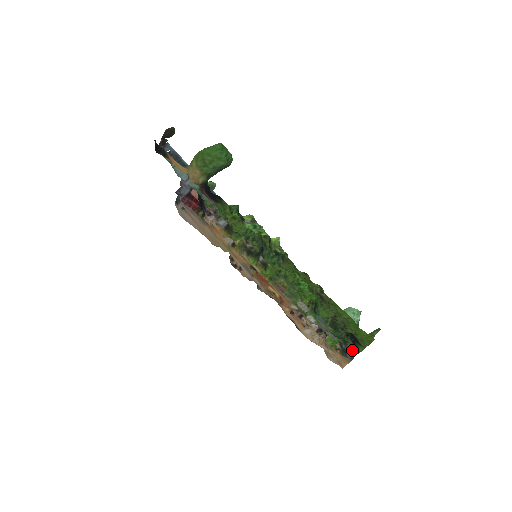
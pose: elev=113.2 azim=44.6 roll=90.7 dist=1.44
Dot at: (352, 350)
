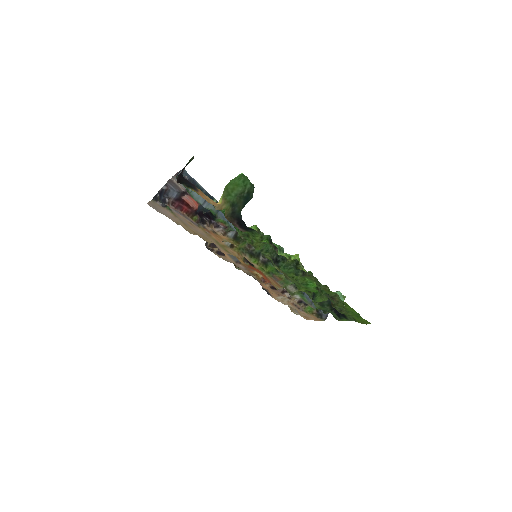
Dot at: occluded
